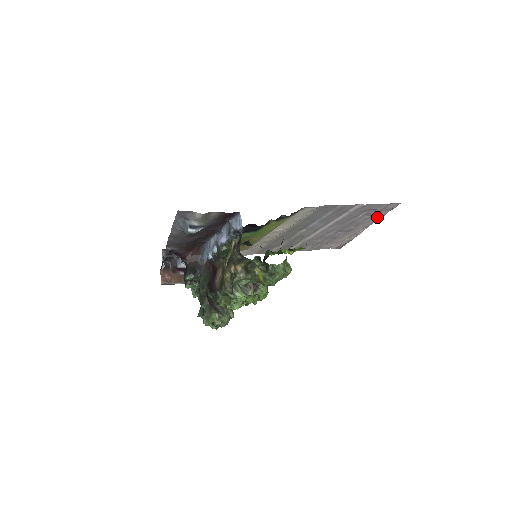
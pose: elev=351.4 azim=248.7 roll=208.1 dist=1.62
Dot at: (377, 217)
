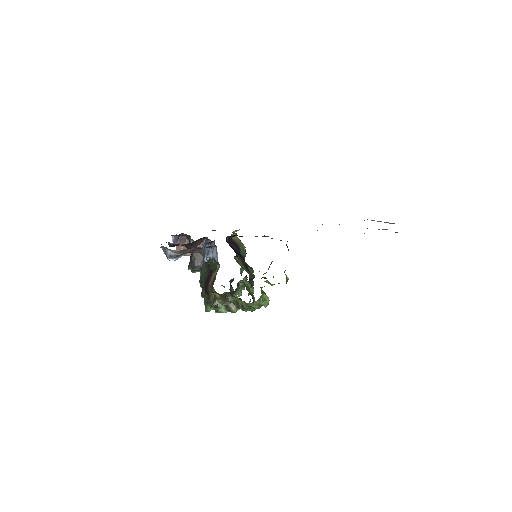
Dot at: occluded
